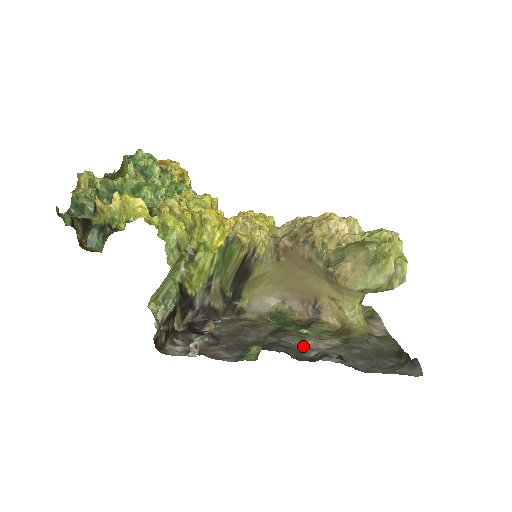
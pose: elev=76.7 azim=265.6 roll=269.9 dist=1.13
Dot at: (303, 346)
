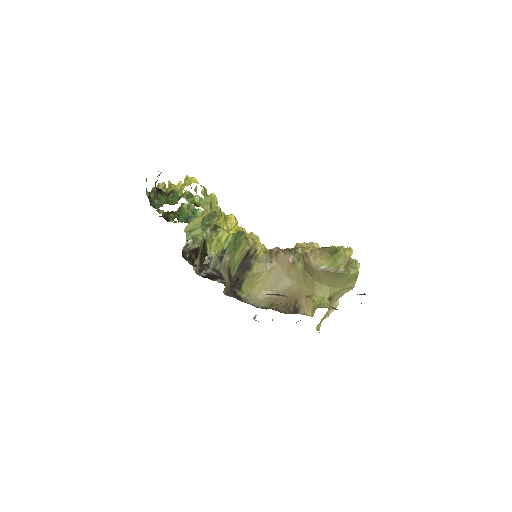
Dot at: (282, 296)
